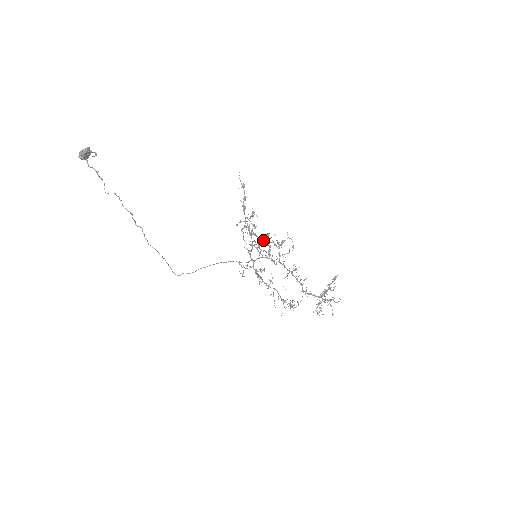
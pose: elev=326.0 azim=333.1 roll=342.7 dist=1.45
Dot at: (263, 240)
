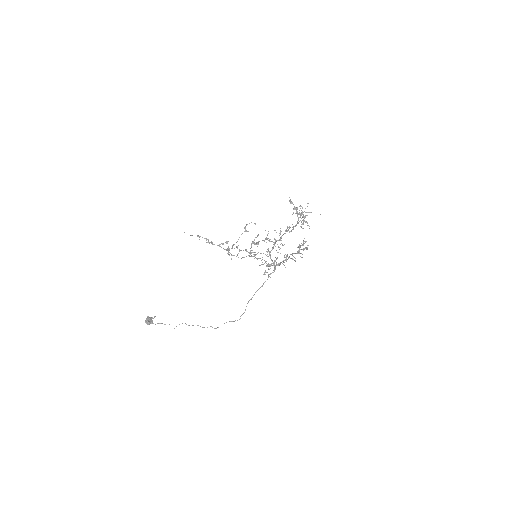
Dot at: (237, 241)
